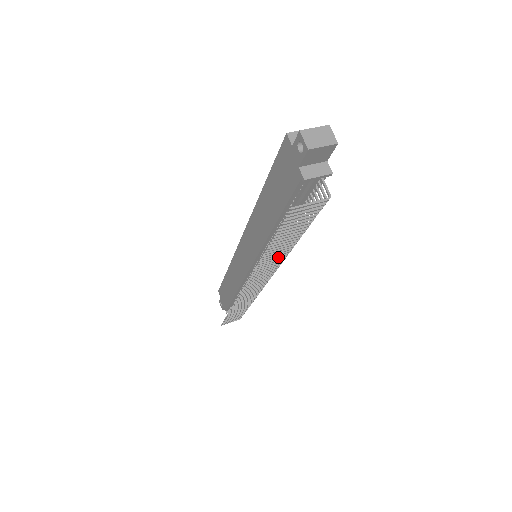
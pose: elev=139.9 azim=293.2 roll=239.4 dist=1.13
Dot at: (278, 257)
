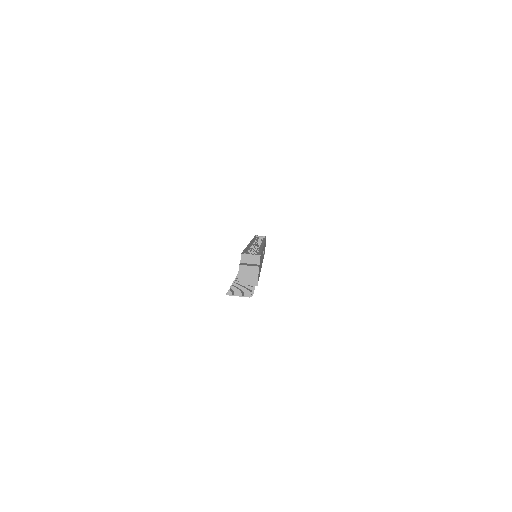
Dot at: occluded
